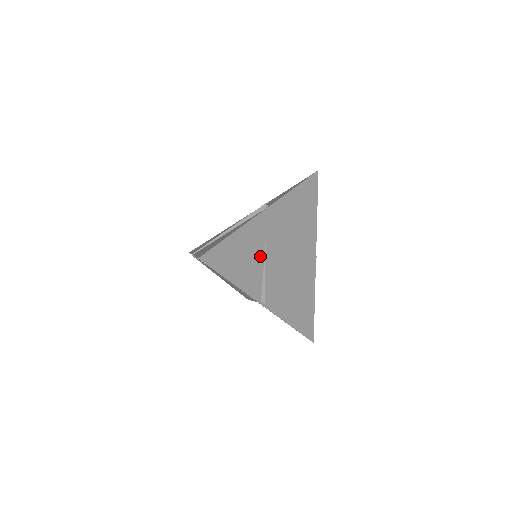
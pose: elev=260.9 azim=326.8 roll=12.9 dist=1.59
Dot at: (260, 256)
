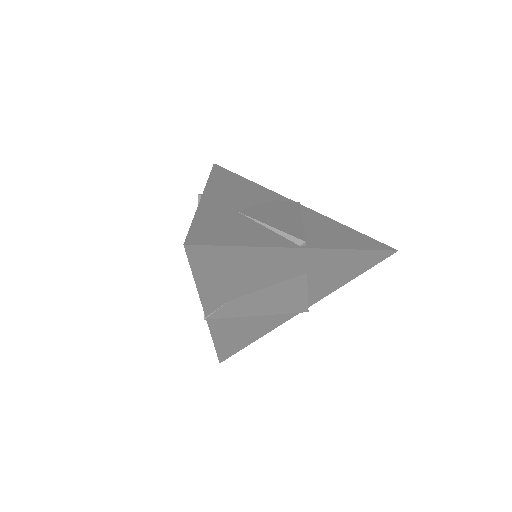
Dot at: (247, 221)
